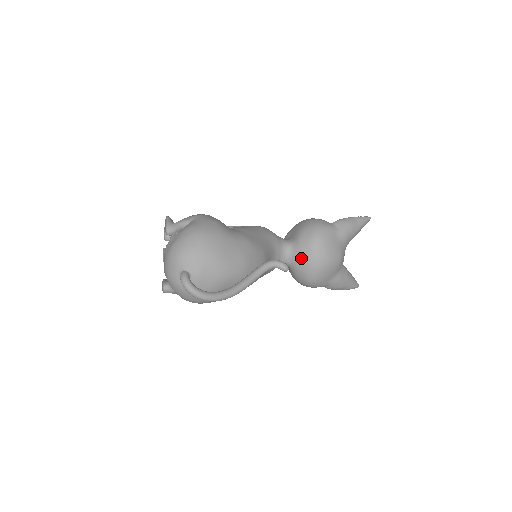
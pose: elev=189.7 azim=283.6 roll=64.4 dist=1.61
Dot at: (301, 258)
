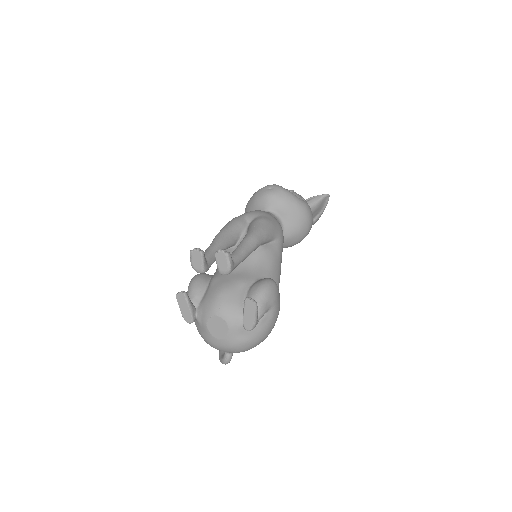
Dot at: occluded
